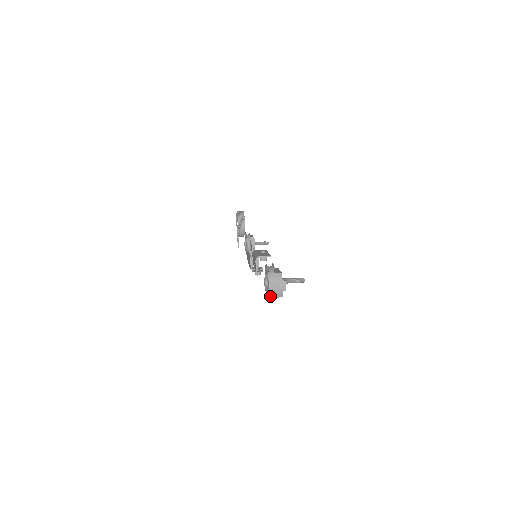
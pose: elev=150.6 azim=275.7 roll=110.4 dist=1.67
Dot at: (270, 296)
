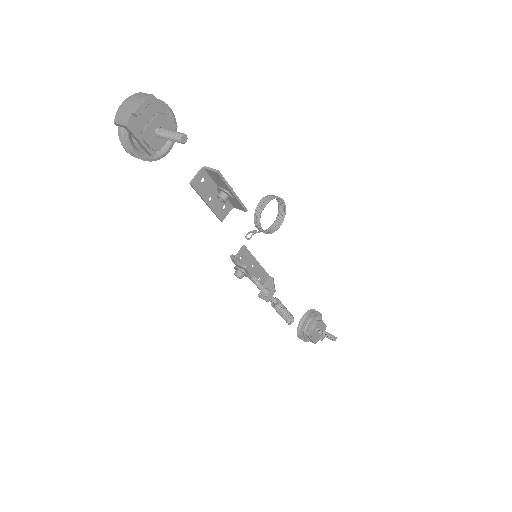
Dot at: (116, 119)
